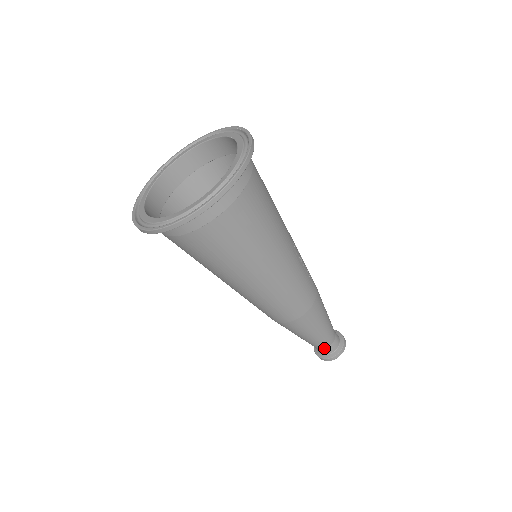
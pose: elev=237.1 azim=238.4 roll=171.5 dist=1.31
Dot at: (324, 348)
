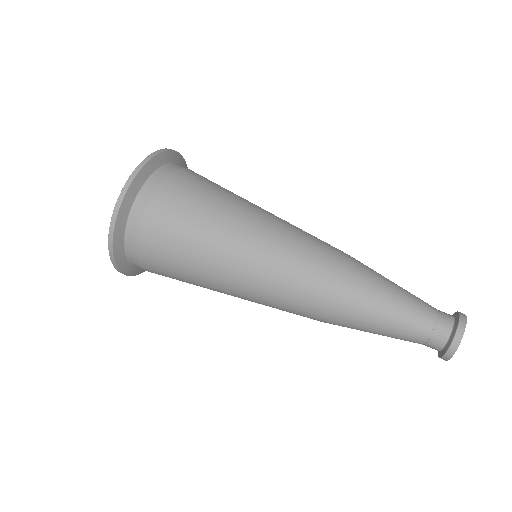
Dot at: (432, 331)
